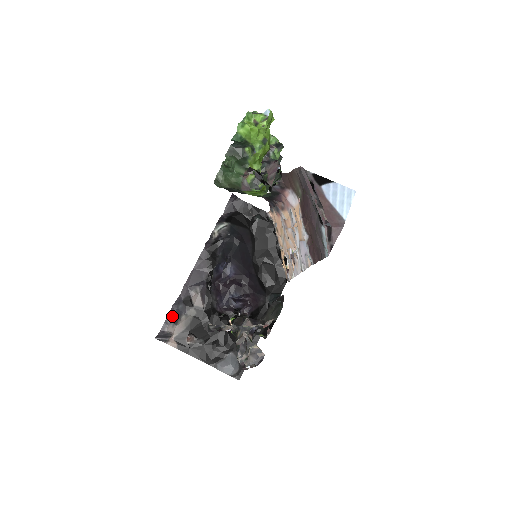
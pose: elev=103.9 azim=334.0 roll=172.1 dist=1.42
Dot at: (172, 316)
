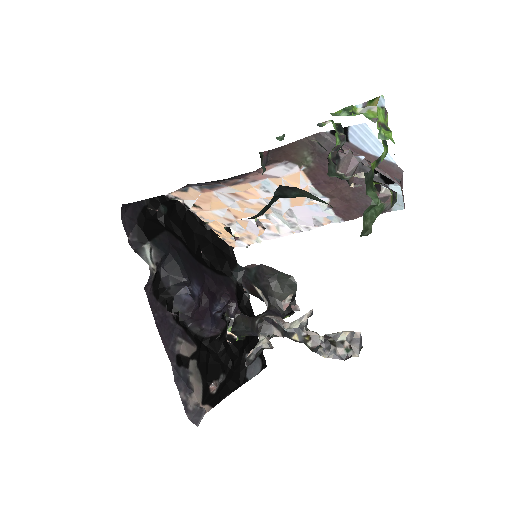
Dot at: (183, 390)
